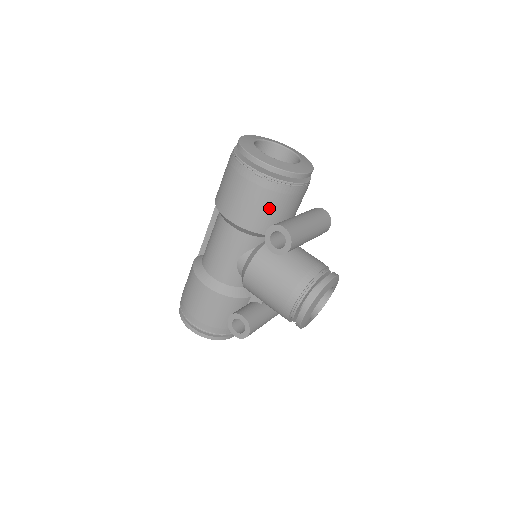
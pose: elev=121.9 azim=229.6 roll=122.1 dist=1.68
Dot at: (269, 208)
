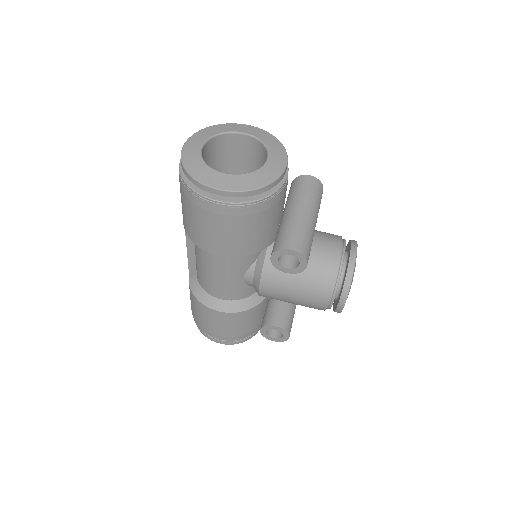
Dot at: (260, 228)
